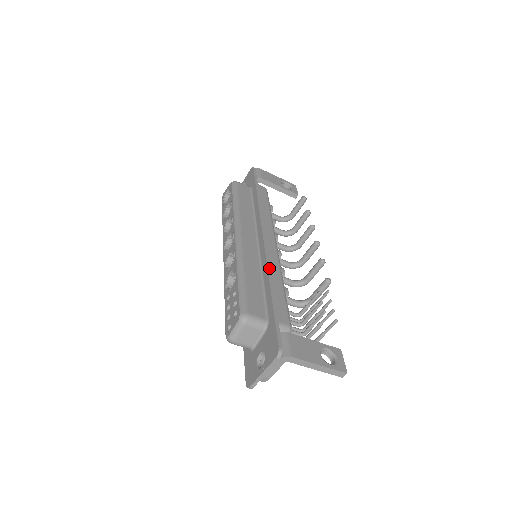
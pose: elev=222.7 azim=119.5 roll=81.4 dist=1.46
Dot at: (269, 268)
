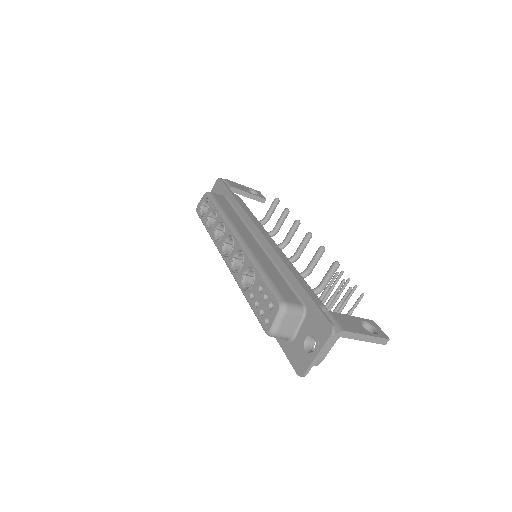
Dot at: (283, 260)
